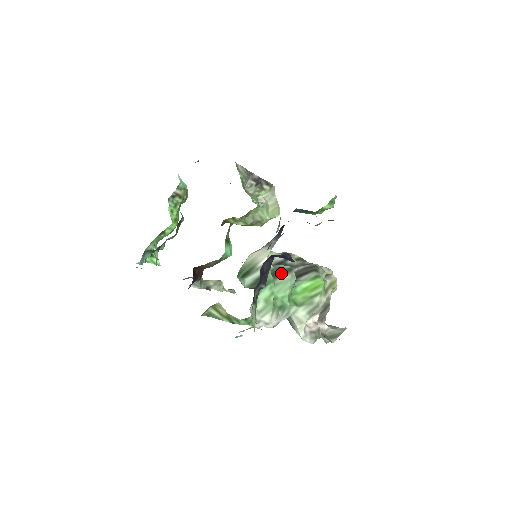
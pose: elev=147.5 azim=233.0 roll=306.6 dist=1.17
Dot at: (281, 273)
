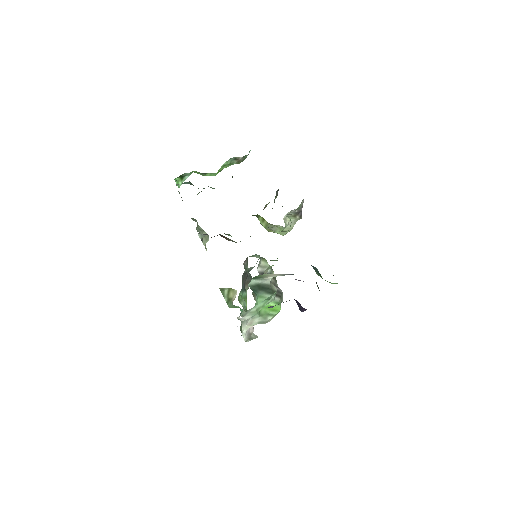
Dot at: (271, 291)
